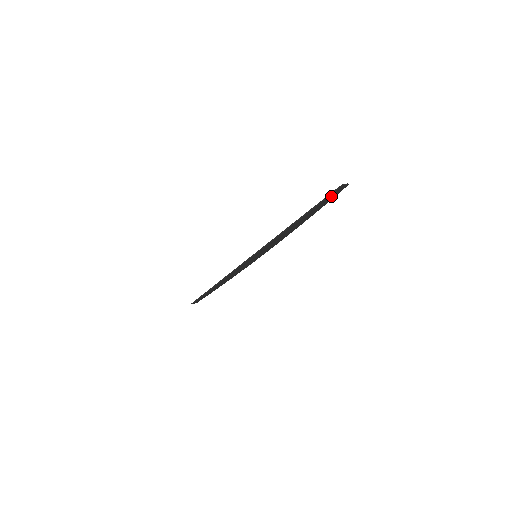
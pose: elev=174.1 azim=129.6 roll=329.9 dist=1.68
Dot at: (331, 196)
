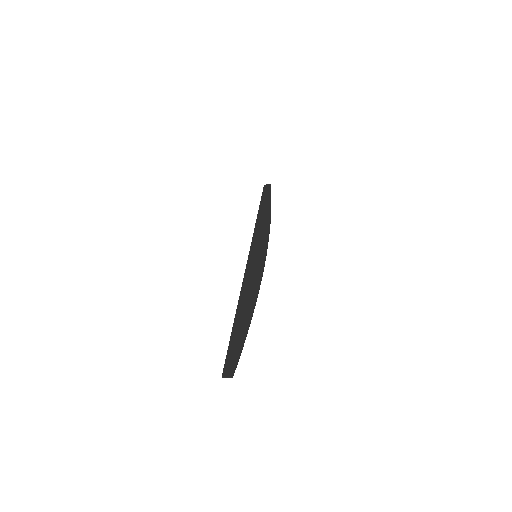
Dot at: (232, 357)
